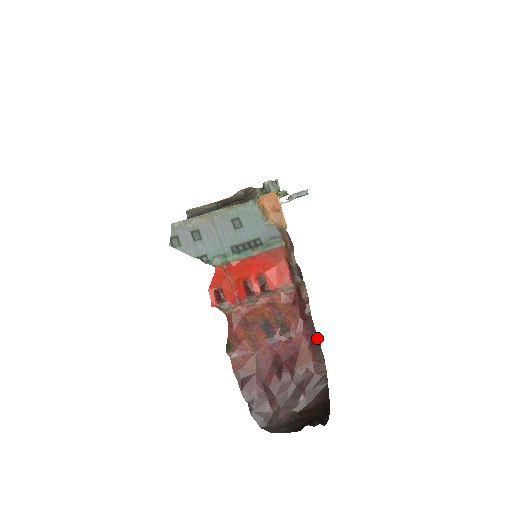
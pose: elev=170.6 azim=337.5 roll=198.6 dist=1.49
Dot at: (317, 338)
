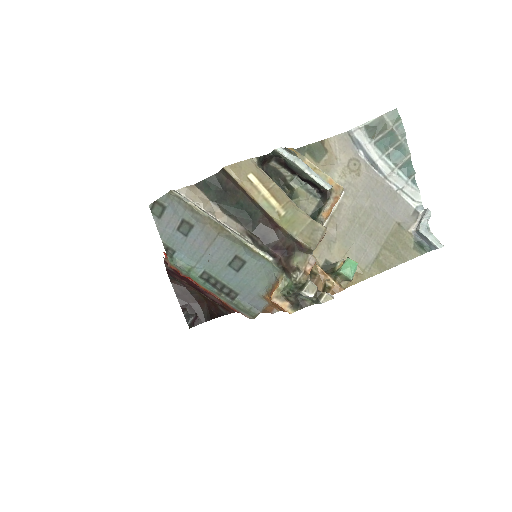
Dot at: occluded
